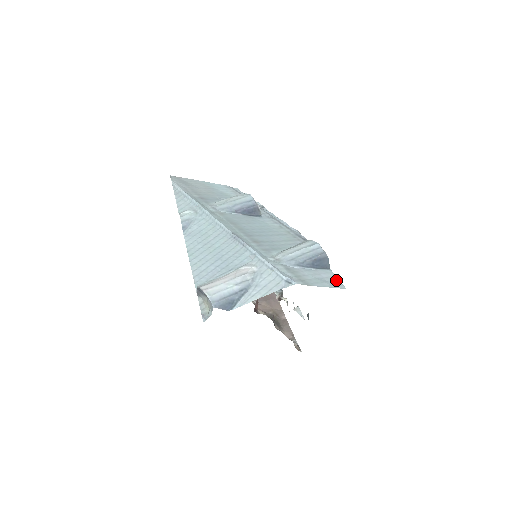
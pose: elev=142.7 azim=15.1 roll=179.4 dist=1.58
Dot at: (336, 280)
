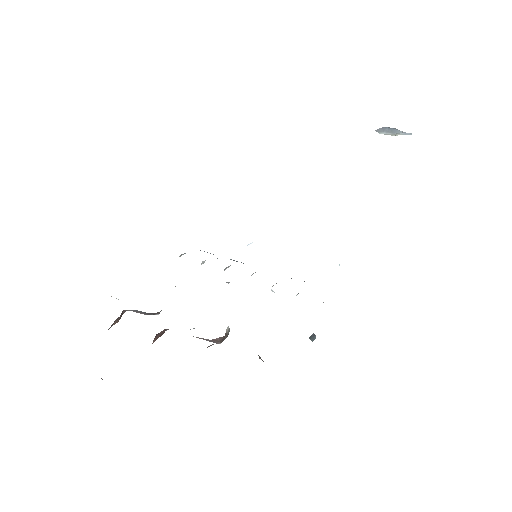
Dot at: occluded
